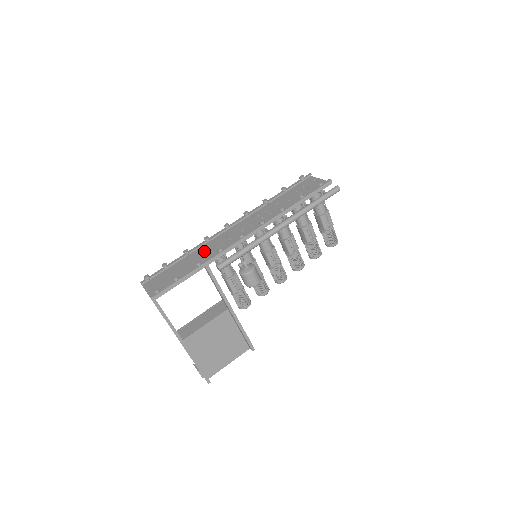
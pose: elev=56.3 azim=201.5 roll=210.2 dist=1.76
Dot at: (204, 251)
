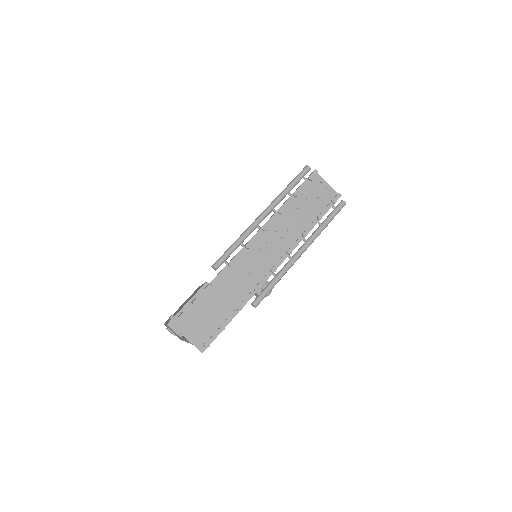
Dot at: (231, 280)
